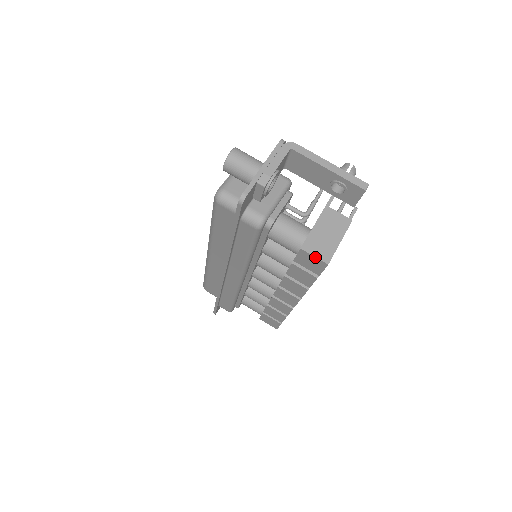
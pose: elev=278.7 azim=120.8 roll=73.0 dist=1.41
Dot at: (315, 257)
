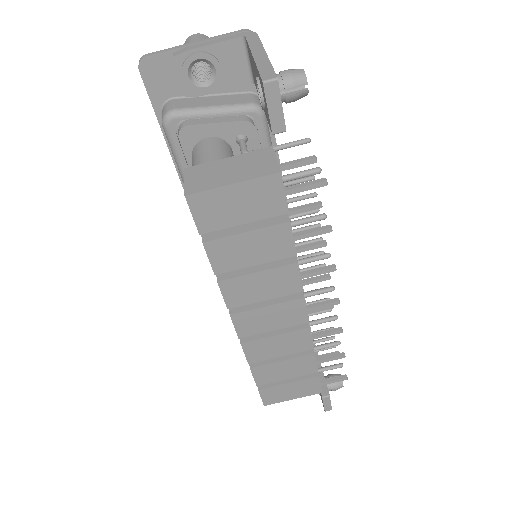
Dot at: (185, 183)
